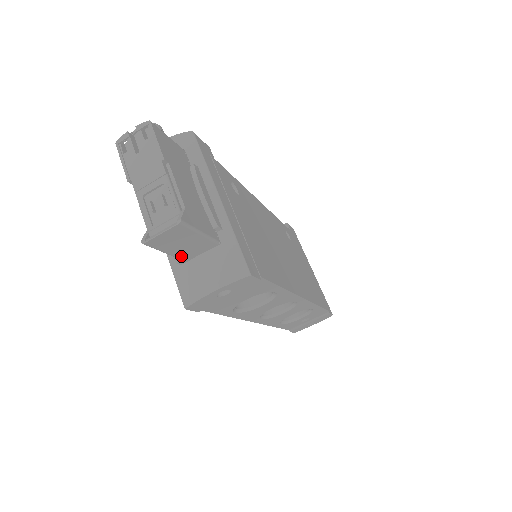
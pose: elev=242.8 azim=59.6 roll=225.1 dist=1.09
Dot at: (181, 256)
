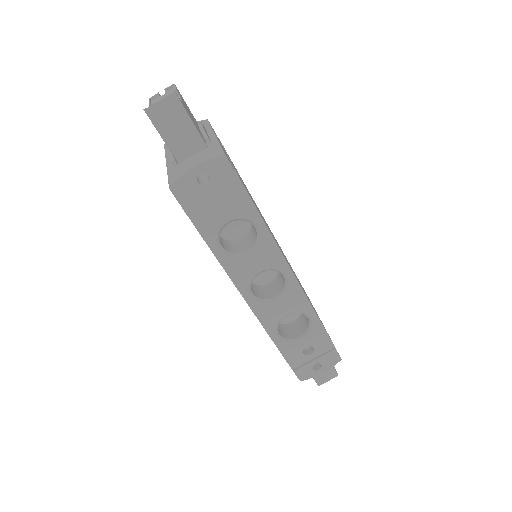
Dot at: (175, 150)
